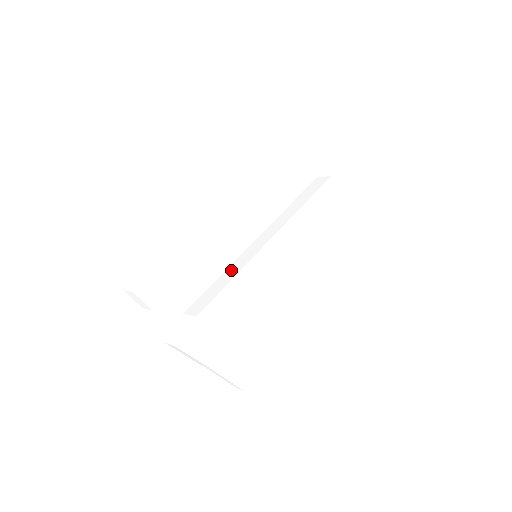
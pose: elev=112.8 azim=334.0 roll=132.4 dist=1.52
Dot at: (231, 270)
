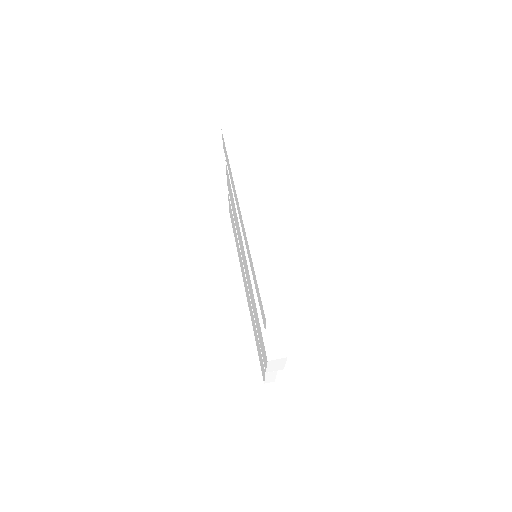
Dot at: occluded
